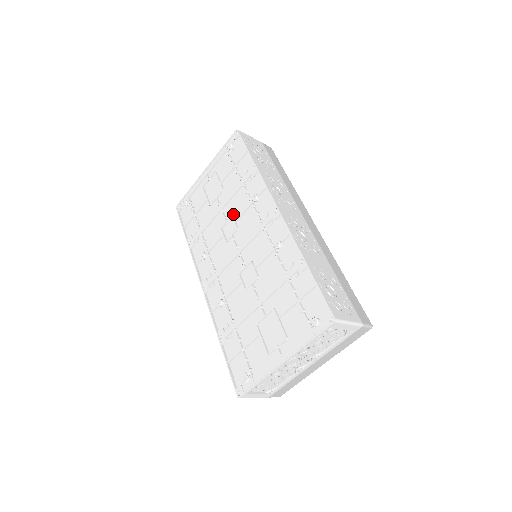
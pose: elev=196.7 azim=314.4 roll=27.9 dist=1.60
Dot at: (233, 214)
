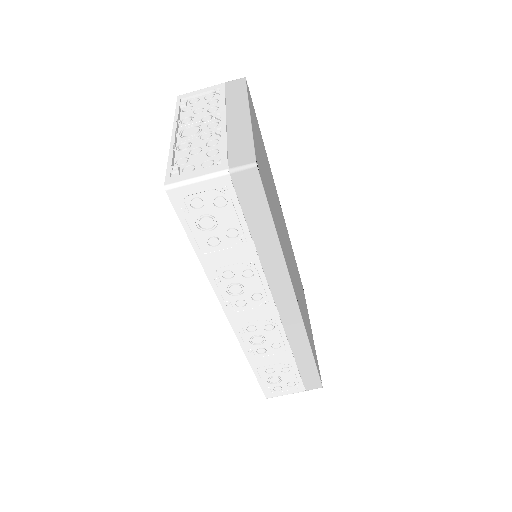
Dot at: occluded
